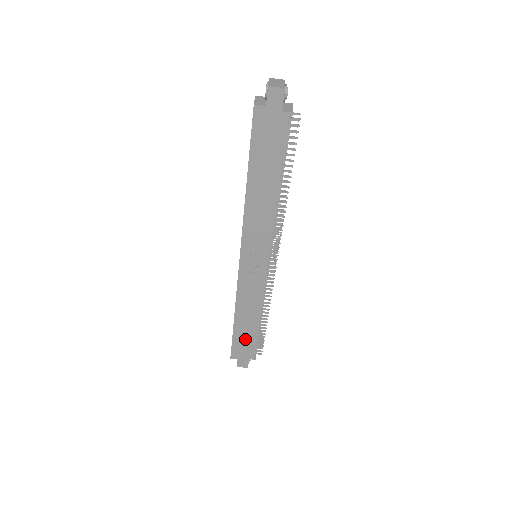
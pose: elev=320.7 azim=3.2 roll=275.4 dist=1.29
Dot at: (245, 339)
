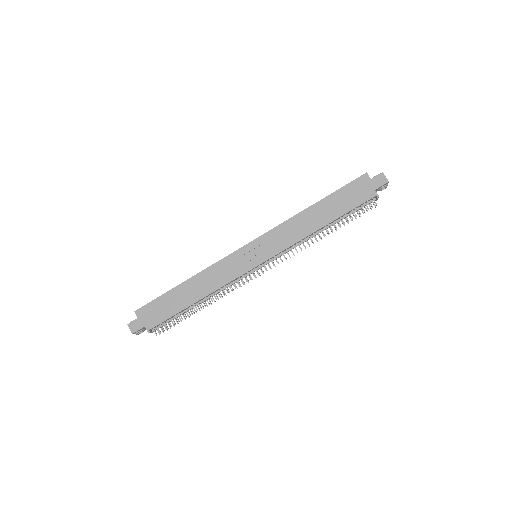
Dot at: (168, 306)
